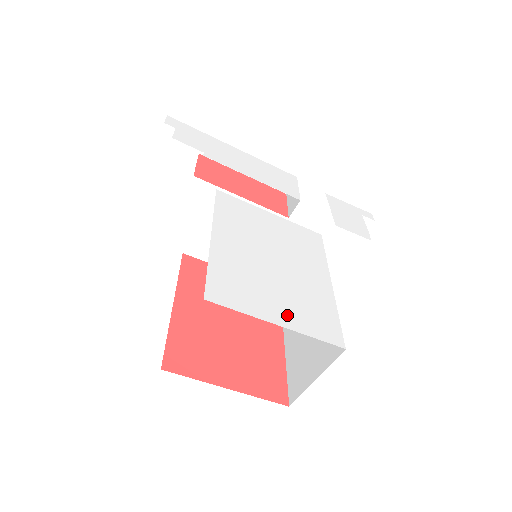
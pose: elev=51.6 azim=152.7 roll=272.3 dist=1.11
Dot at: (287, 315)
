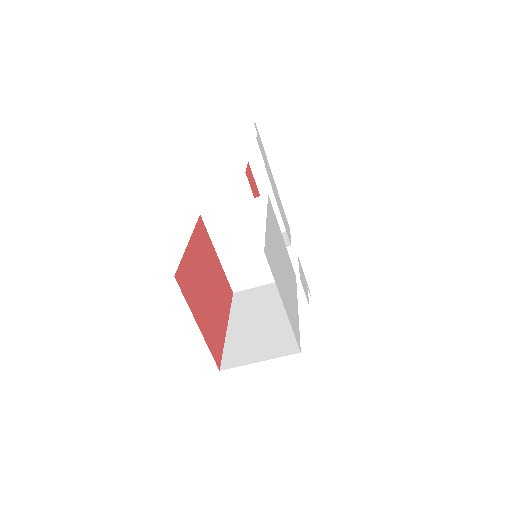
Dot at: (286, 304)
